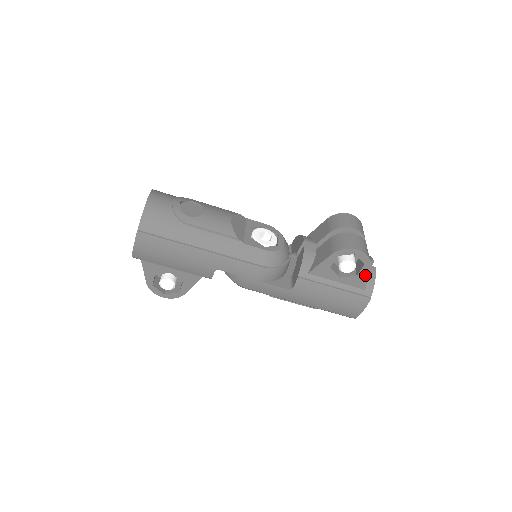
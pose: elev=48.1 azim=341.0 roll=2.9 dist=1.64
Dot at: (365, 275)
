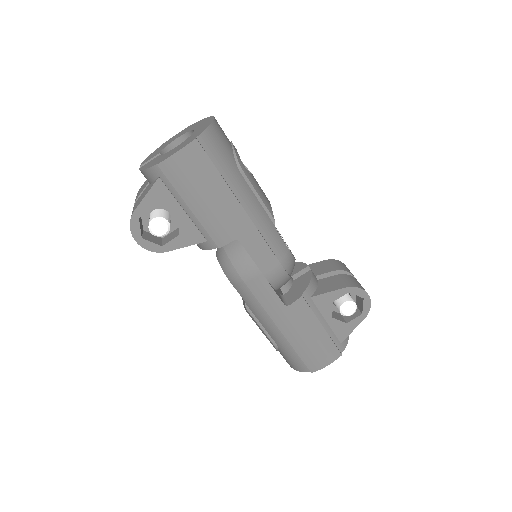
Dot at: (353, 326)
